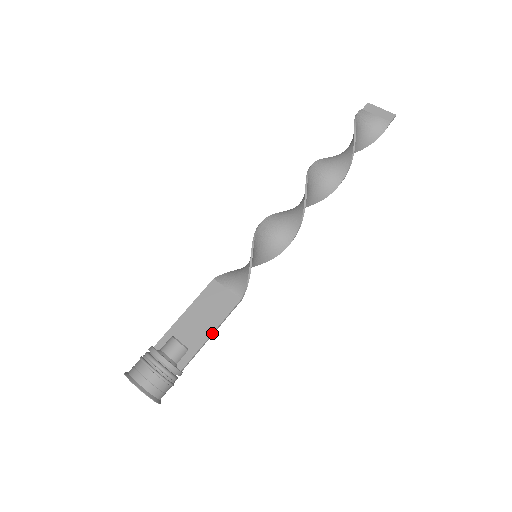
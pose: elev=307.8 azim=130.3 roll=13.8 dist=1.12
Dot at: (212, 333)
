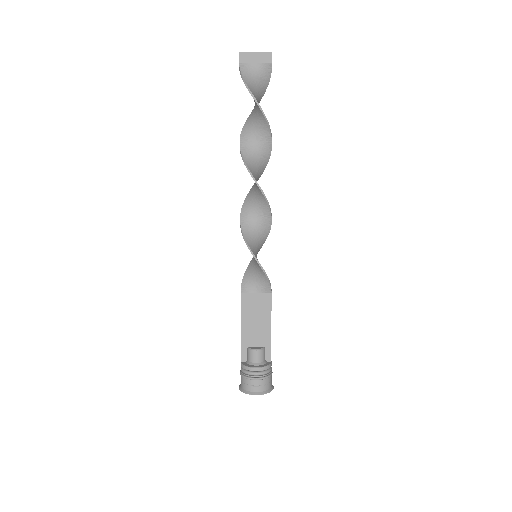
Dot at: occluded
